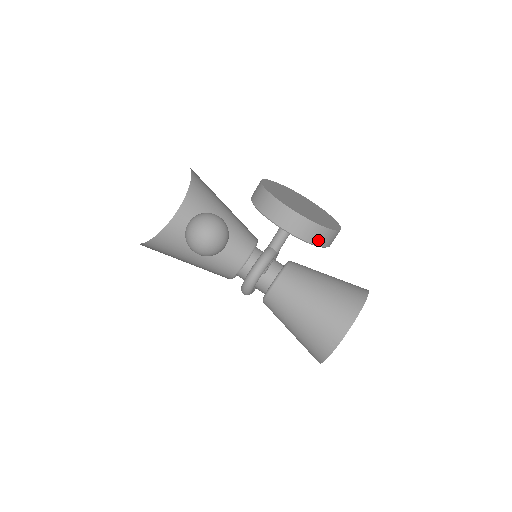
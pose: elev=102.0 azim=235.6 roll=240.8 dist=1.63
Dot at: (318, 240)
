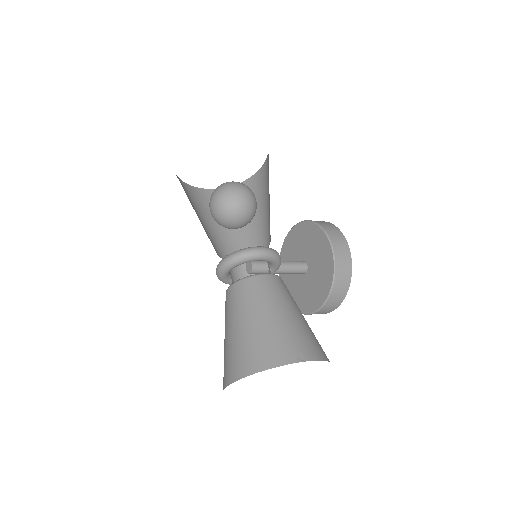
Dot at: (338, 284)
